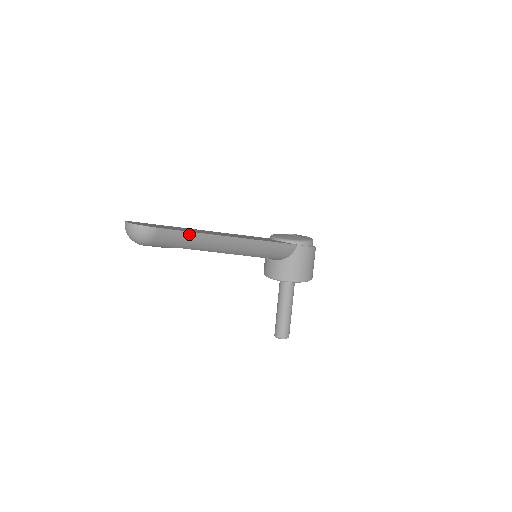
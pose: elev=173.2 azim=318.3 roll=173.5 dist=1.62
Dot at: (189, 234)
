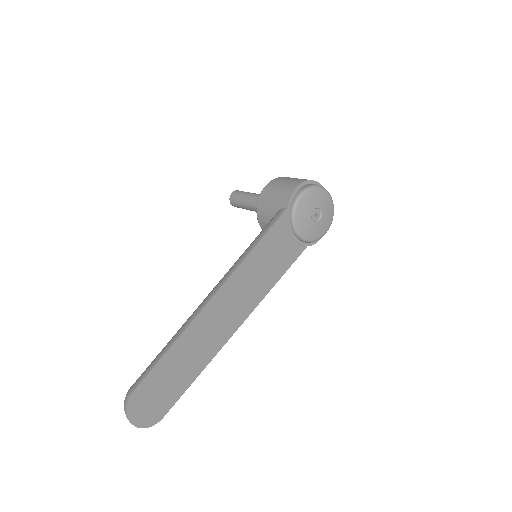
Dot at: (192, 380)
